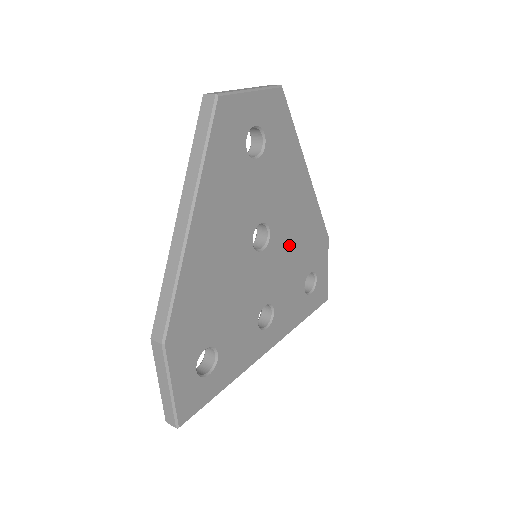
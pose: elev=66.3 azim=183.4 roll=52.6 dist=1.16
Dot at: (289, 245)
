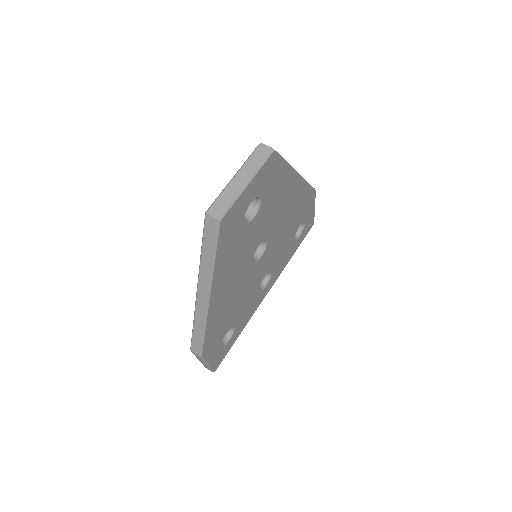
Dot at: (282, 231)
